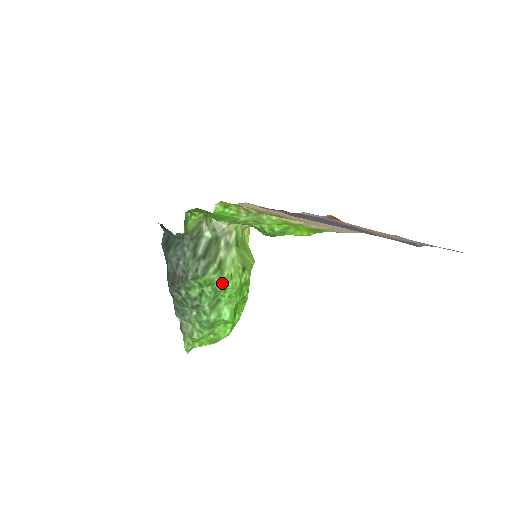
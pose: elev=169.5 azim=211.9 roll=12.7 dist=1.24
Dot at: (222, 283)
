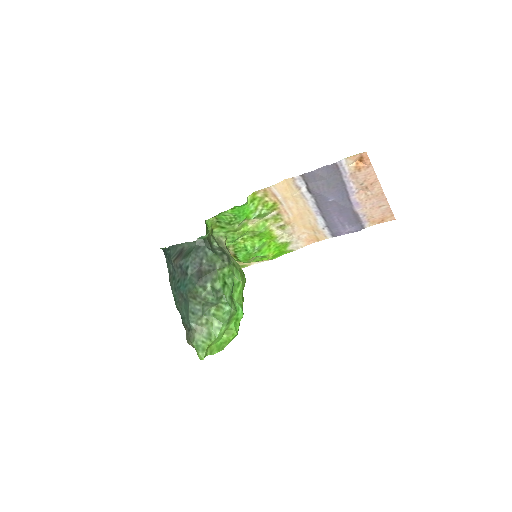
Dot at: (238, 276)
